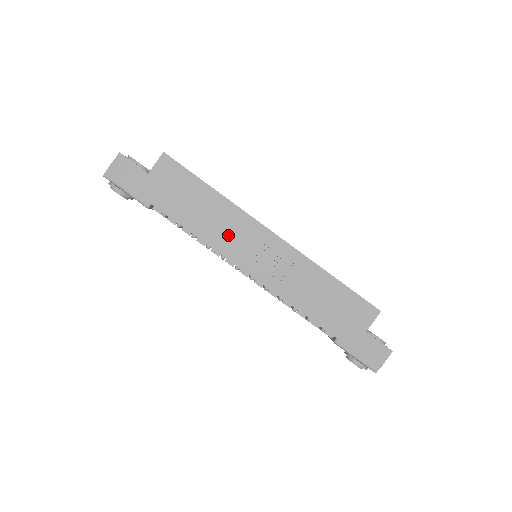
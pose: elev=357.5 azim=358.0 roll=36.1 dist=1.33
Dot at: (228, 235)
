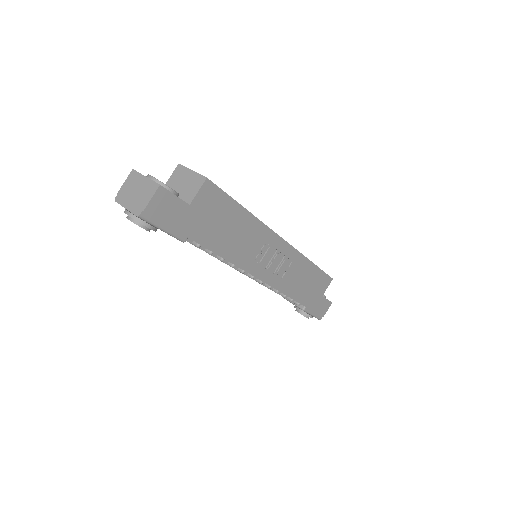
Dot at: (252, 251)
